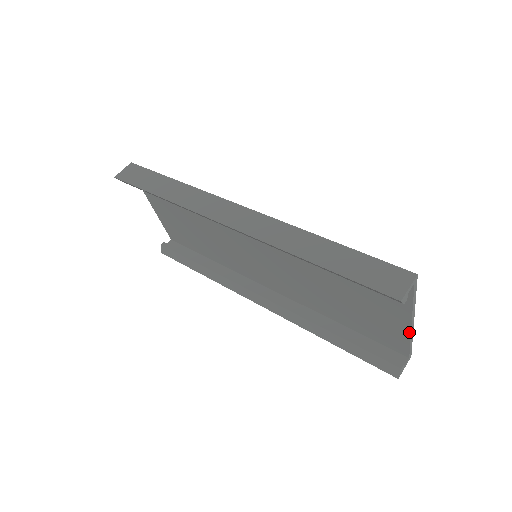
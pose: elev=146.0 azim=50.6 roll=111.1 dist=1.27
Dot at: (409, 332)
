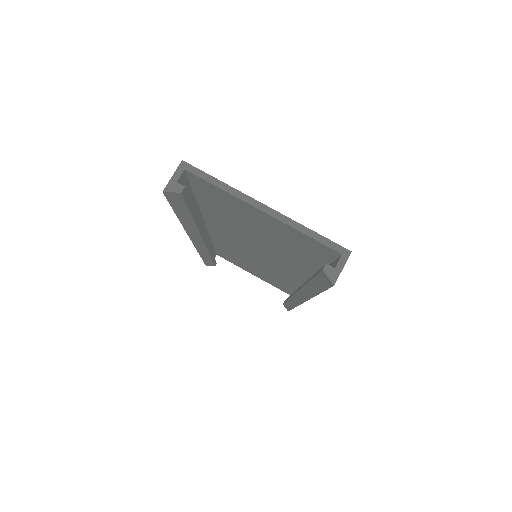
Dot at: (279, 221)
